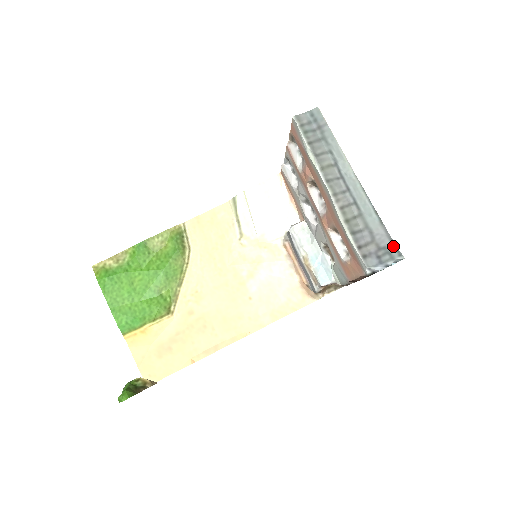
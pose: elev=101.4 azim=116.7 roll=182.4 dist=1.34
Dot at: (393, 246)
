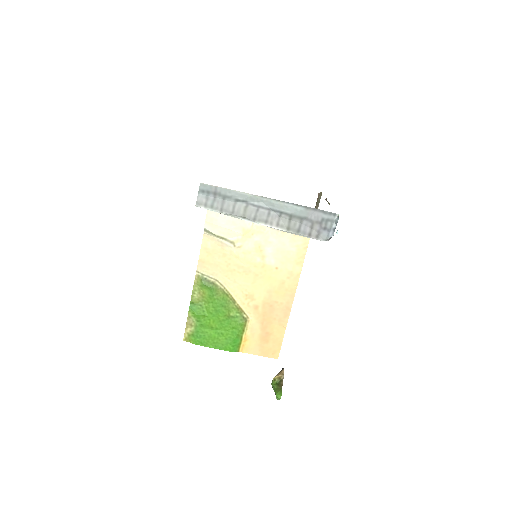
Dot at: (326, 214)
